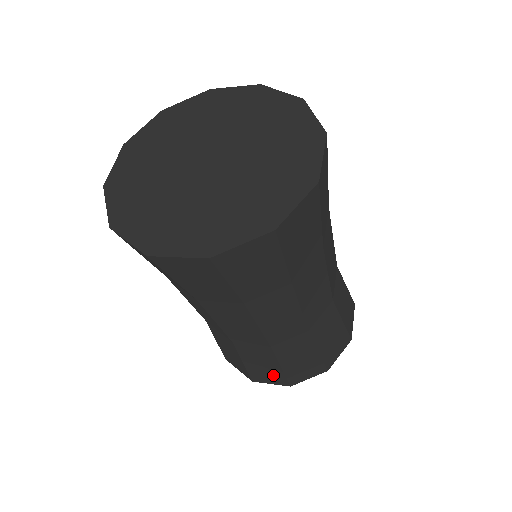
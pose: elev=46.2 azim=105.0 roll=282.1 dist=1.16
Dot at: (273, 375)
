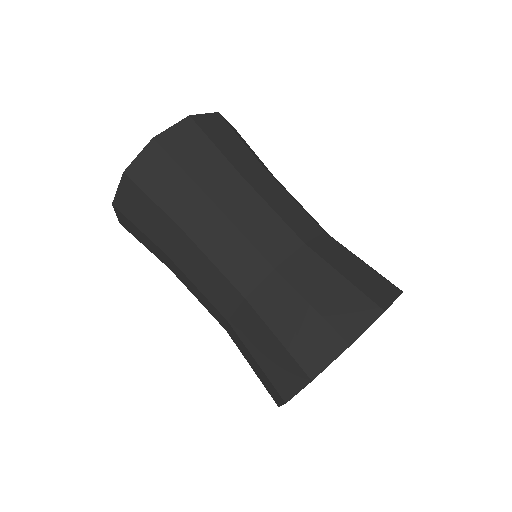
Dot at: (285, 365)
